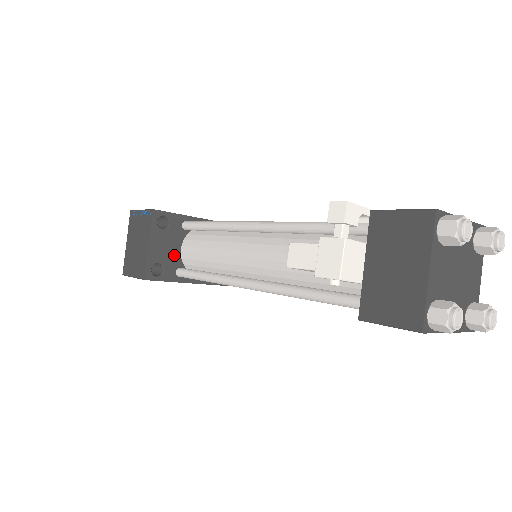
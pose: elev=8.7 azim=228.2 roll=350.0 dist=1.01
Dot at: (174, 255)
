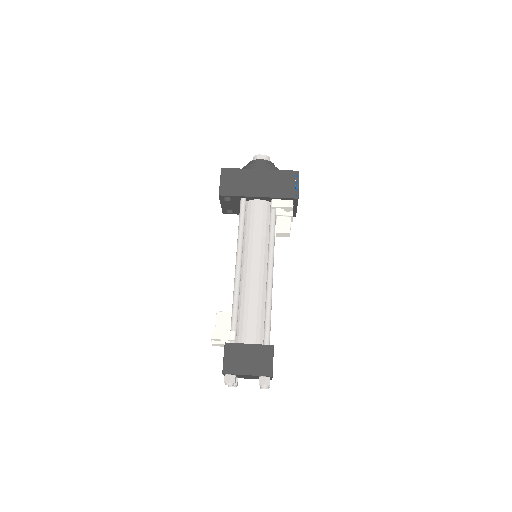
Dot at: (239, 208)
